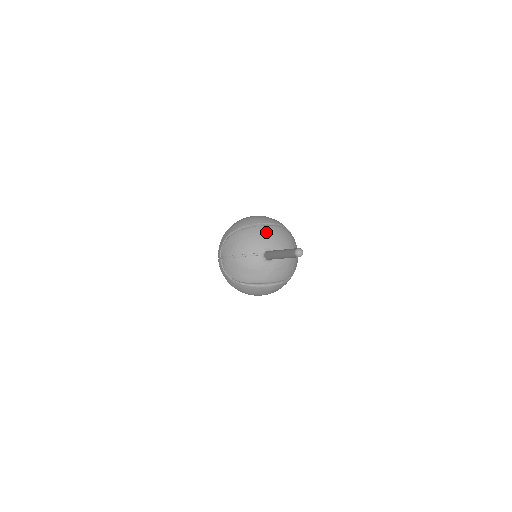
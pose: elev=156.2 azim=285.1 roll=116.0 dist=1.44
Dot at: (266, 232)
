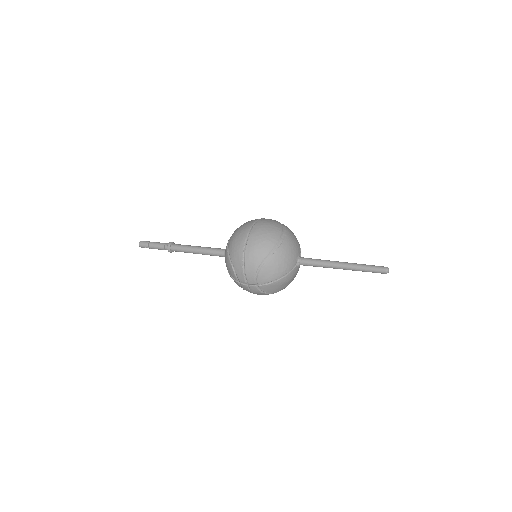
Dot at: (290, 244)
